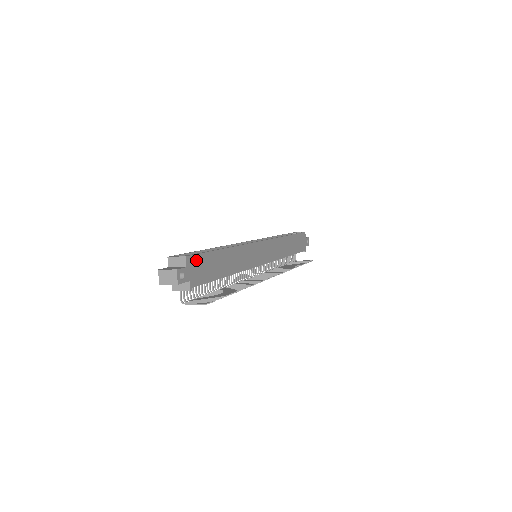
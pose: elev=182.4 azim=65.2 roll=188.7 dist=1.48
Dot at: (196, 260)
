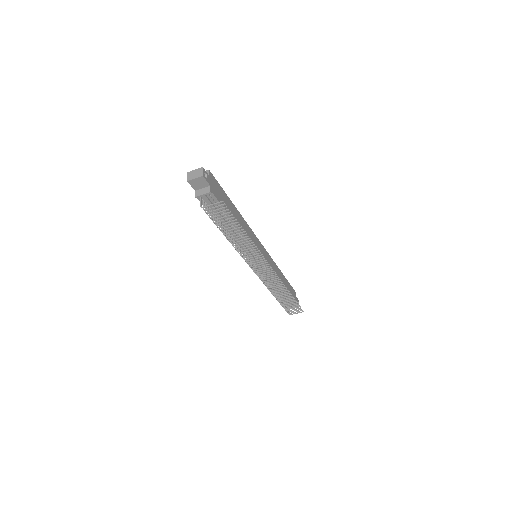
Dot at: (215, 182)
